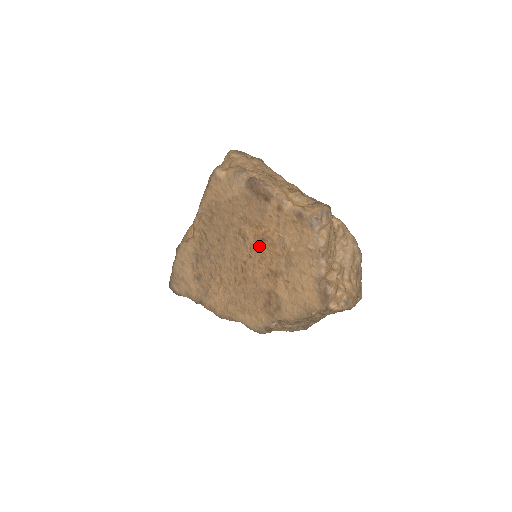
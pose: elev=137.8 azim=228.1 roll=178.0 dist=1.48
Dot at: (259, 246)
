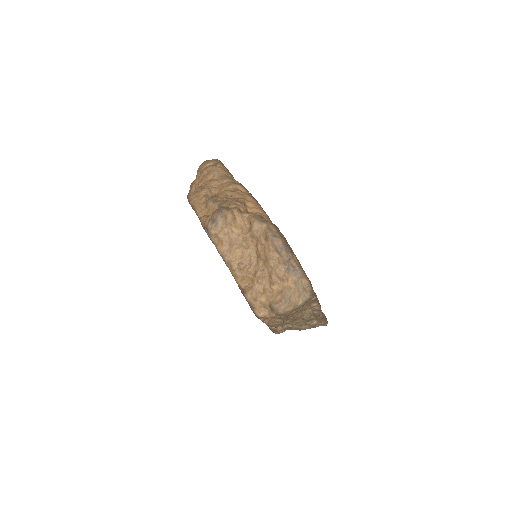
Dot at: occluded
